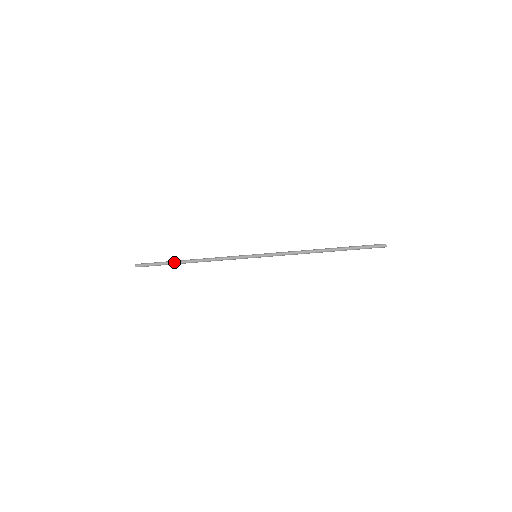
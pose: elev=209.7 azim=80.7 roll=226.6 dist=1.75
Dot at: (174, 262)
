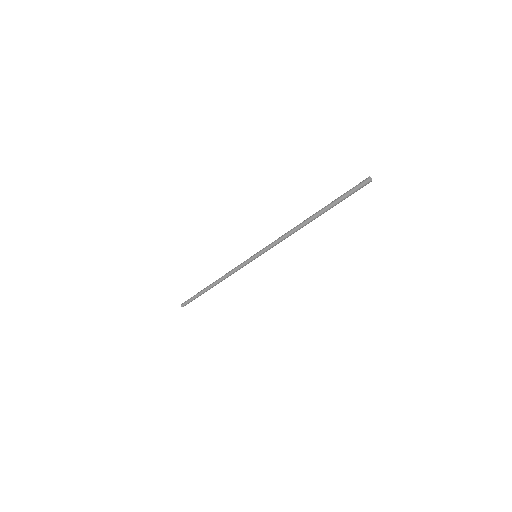
Dot at: (203, 293)
